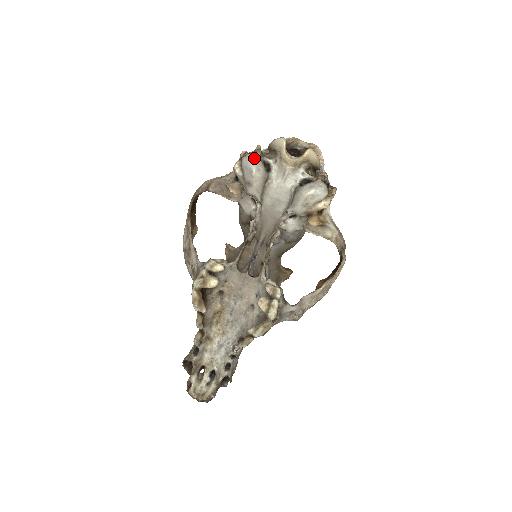
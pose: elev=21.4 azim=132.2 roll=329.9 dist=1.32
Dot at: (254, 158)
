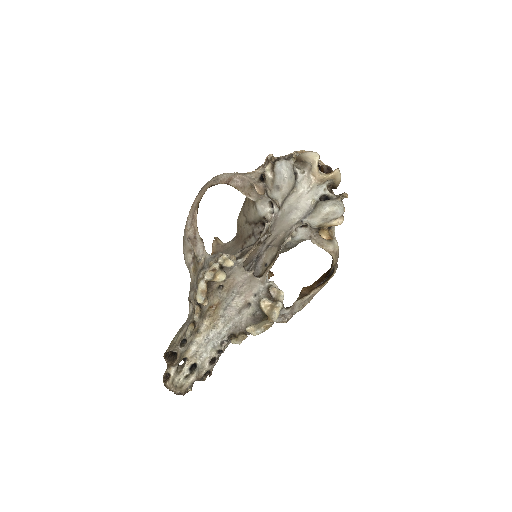
Dot at: (288, 165)
